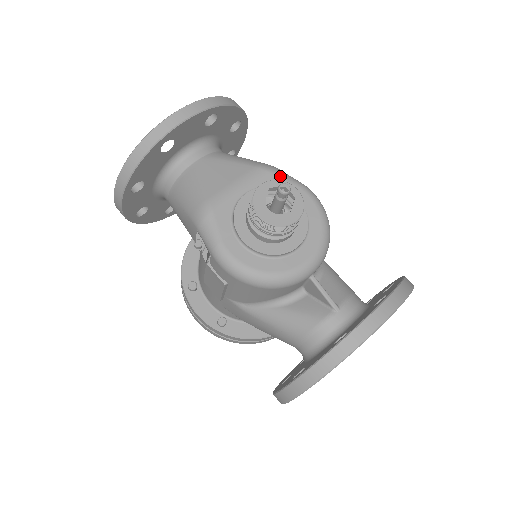
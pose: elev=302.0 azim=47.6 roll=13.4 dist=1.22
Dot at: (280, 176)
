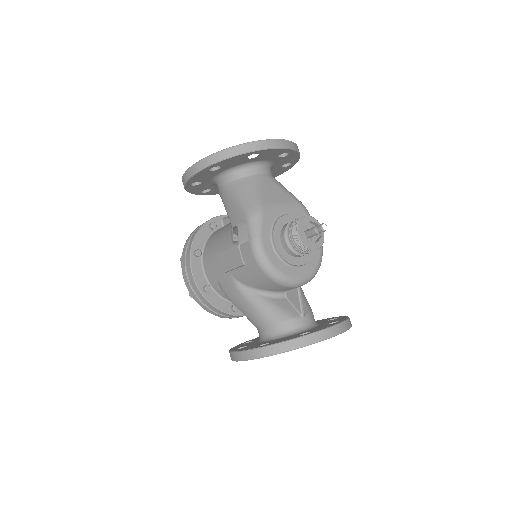
Dot at: (308, 215)
